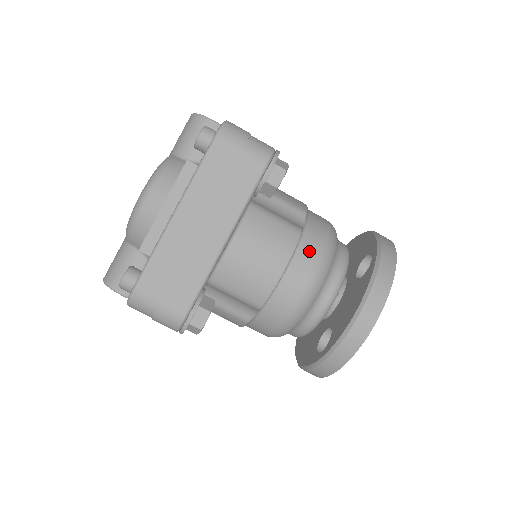
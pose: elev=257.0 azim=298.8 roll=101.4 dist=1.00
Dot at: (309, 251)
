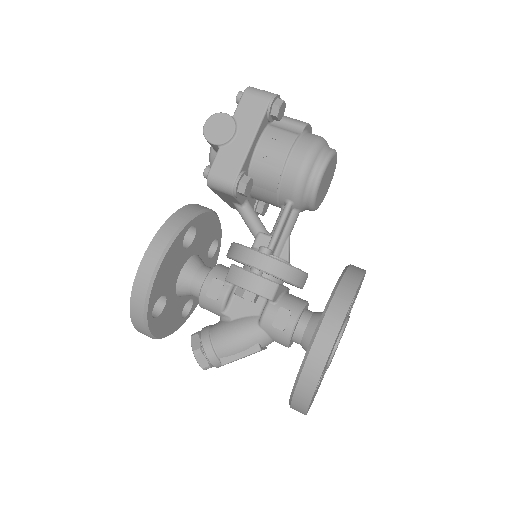
Dot at: occluded
